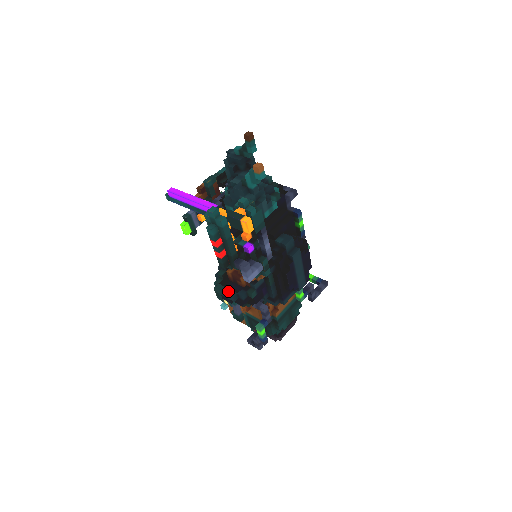
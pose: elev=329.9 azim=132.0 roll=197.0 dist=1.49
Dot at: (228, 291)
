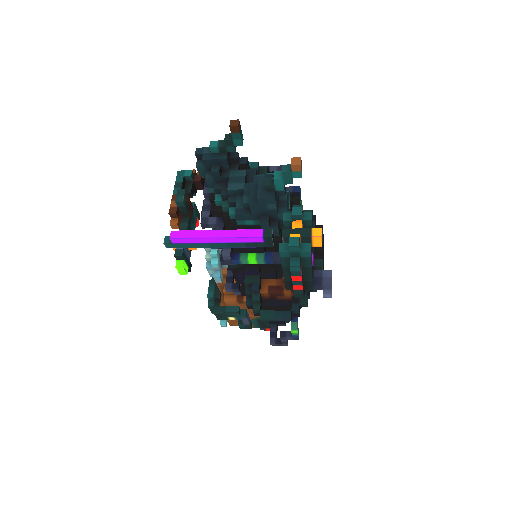
Dot at: (279, 313)
